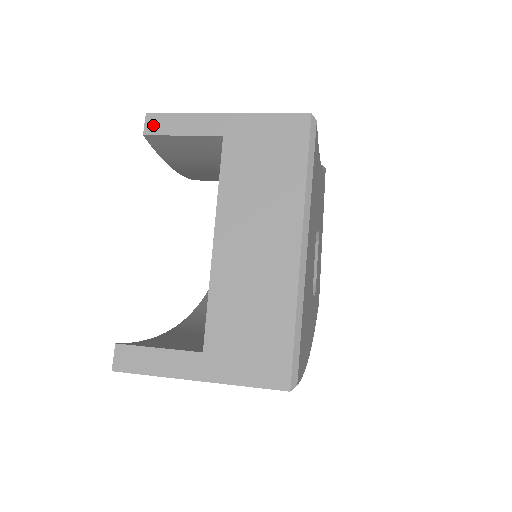
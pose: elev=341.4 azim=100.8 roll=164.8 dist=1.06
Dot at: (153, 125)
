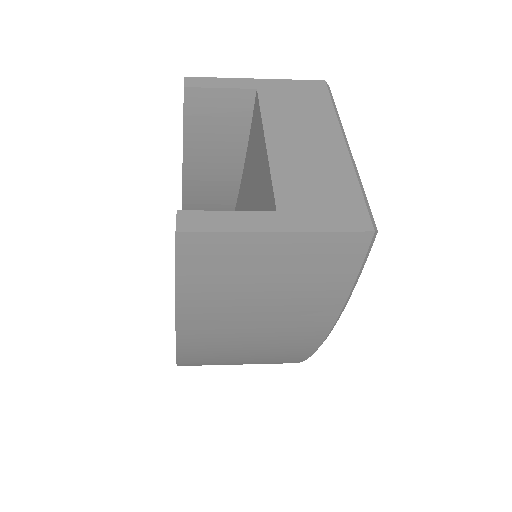
Dot at: (192, 82)
